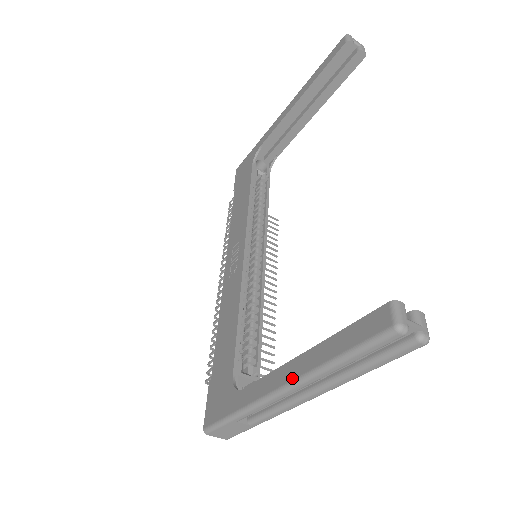
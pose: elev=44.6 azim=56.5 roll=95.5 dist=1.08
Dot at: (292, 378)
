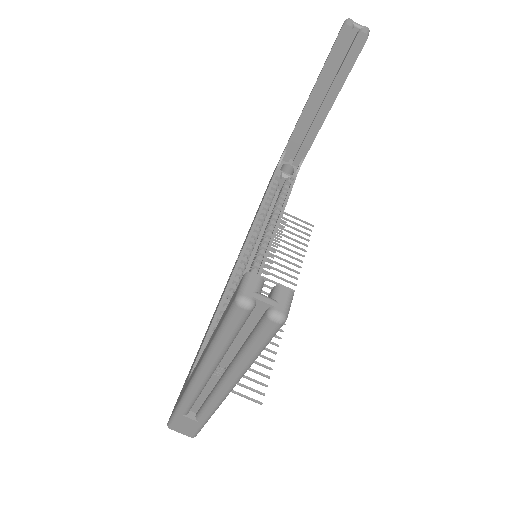
Dot at: (198, 365)
